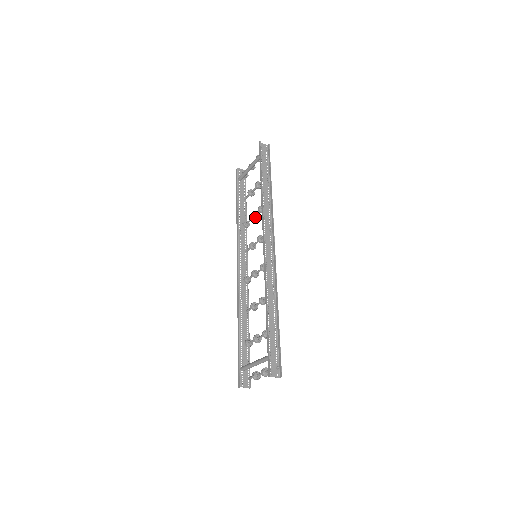
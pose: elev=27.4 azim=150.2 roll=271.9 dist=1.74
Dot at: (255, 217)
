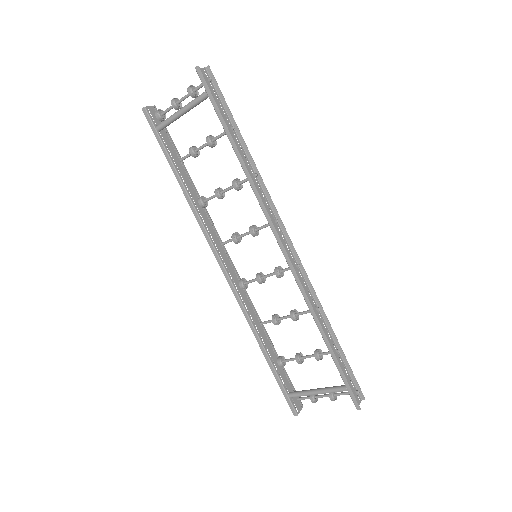
Dot at: (222, 193)
